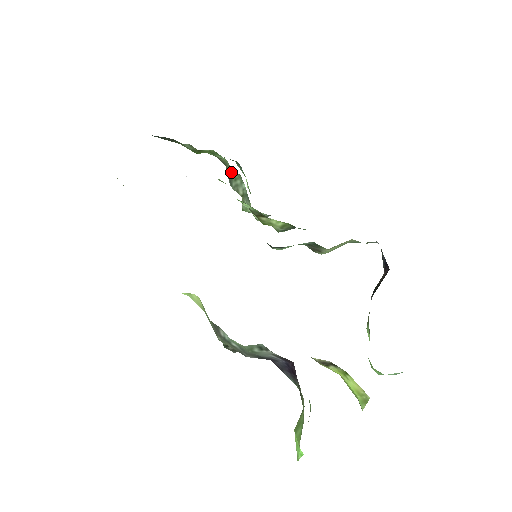
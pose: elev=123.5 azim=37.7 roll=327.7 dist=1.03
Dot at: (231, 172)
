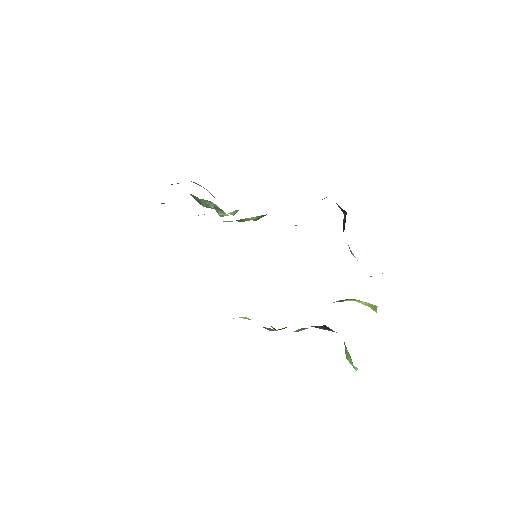
Dot at: (198, 199)
